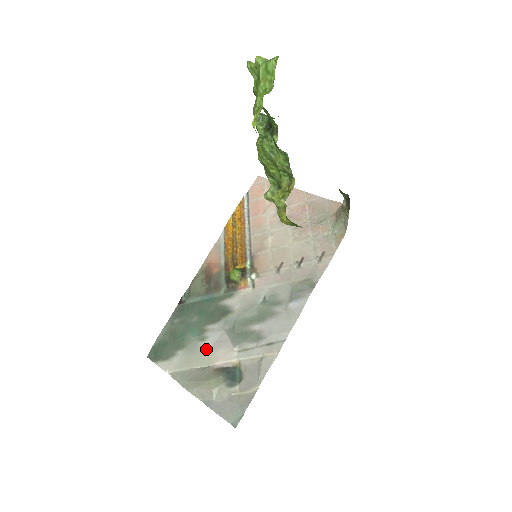
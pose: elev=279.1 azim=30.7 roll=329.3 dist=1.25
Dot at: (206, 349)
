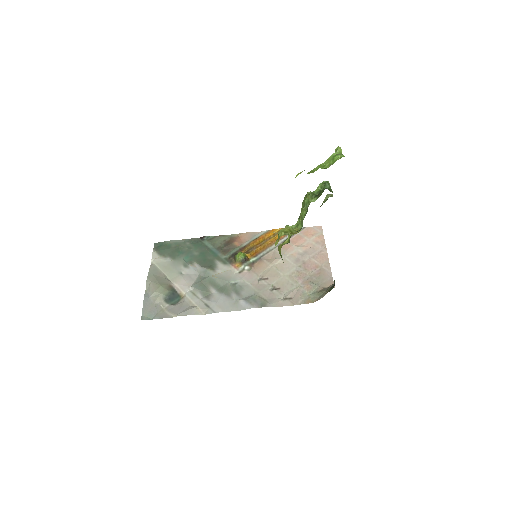
Dot at: (180, 272)
